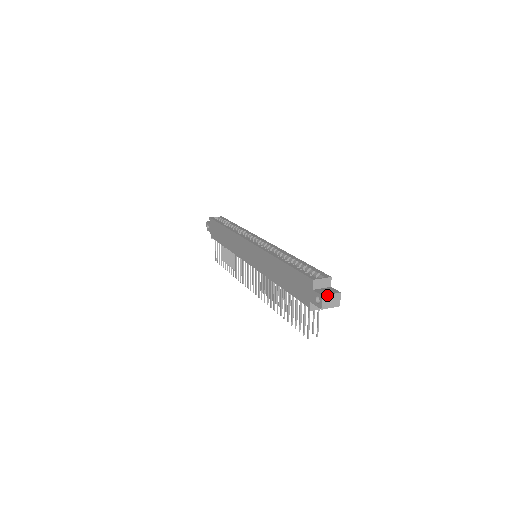
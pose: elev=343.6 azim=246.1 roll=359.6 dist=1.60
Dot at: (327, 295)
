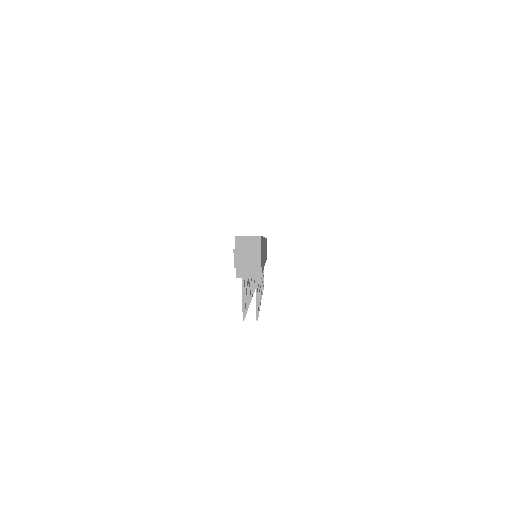
Dot at: (241, 249)
